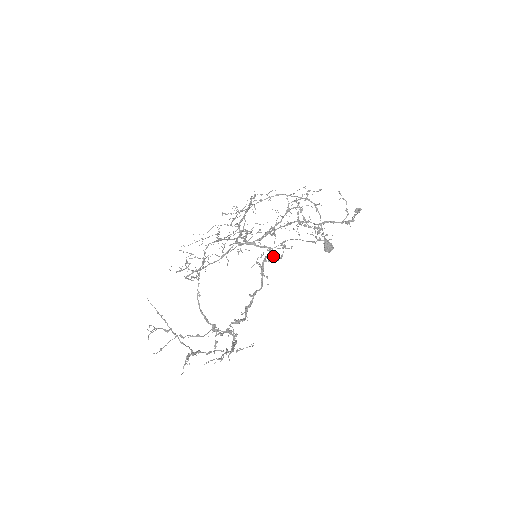
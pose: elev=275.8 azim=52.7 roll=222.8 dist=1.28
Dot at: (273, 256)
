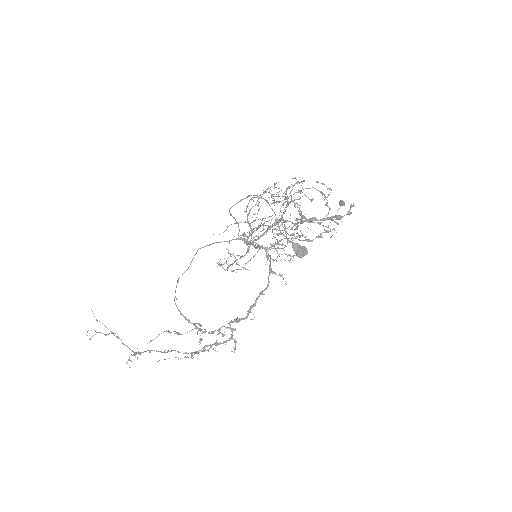
Dot at: (279, 254)
